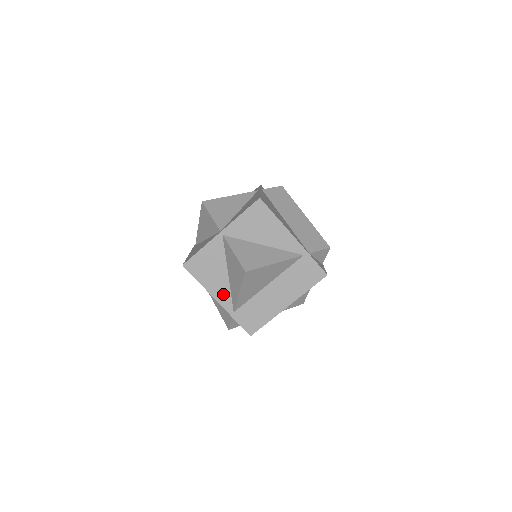
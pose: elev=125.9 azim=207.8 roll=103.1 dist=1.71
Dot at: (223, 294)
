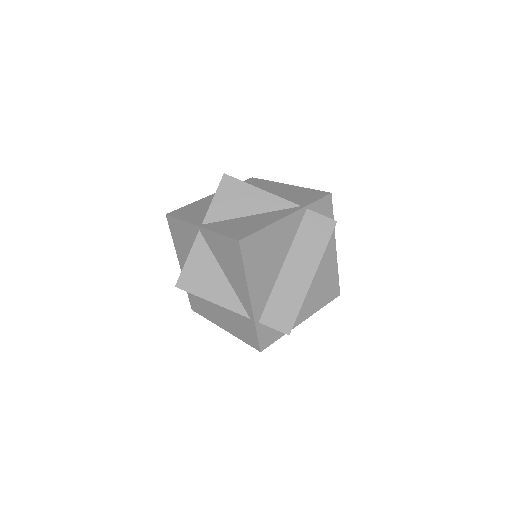
Dot at: occluded
